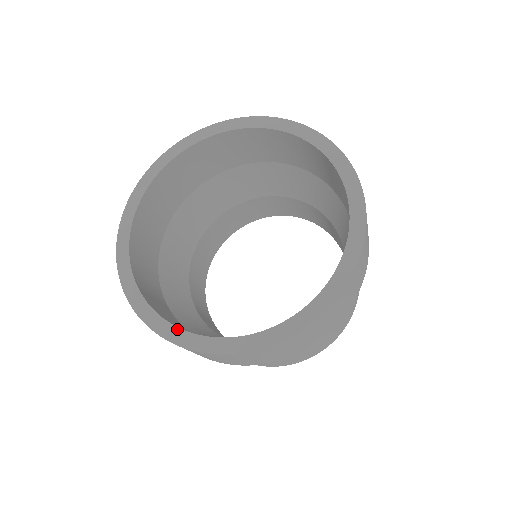
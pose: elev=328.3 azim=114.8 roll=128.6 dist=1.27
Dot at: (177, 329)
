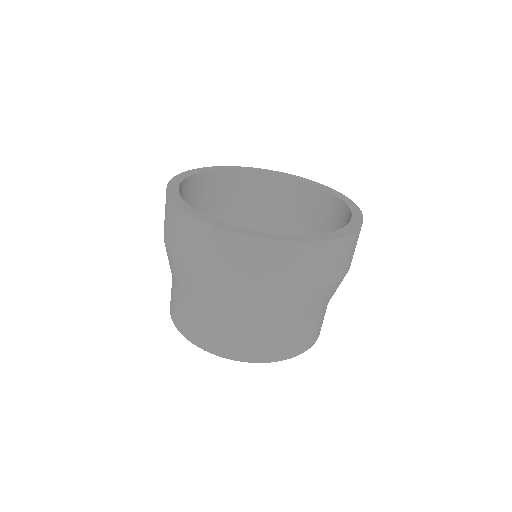
Dot at: (300, 236)
